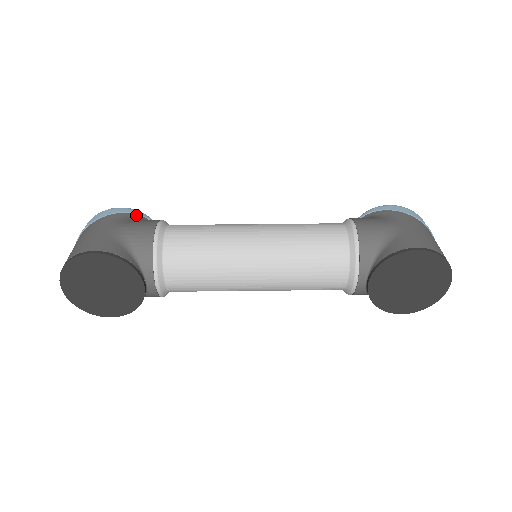
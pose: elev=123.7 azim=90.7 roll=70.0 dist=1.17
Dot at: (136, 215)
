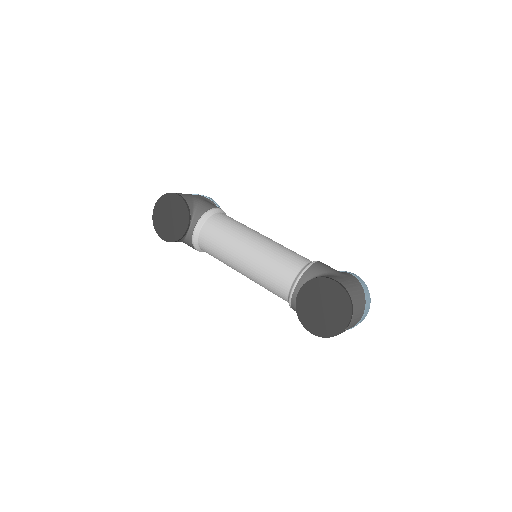
Dot at: (216, 205)
